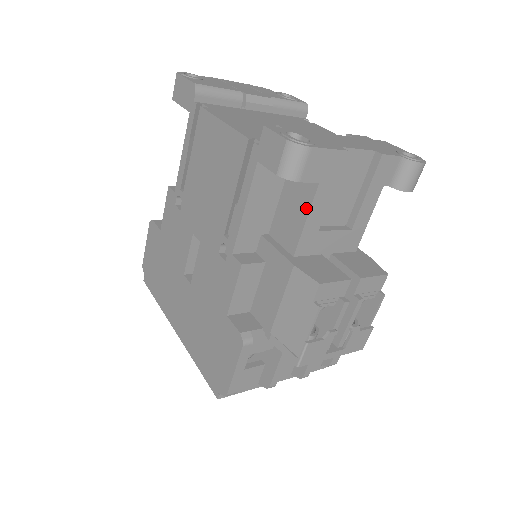
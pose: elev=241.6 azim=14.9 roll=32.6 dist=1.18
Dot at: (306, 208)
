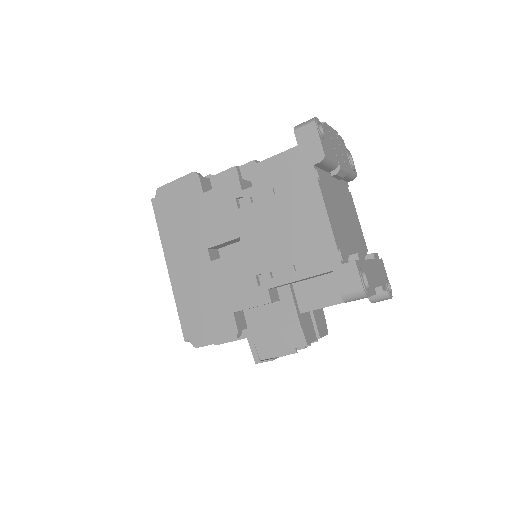
Dot at: (331, 302)
